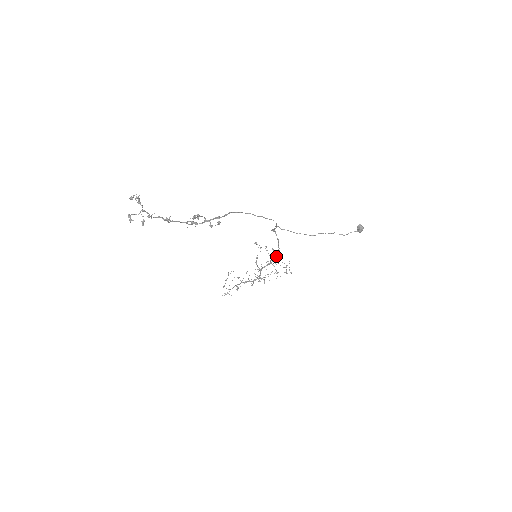
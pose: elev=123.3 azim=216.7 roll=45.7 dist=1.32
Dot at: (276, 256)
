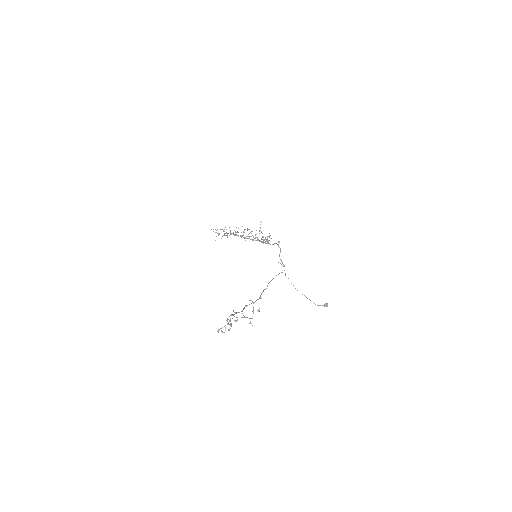
Dot at: (266, 243)
